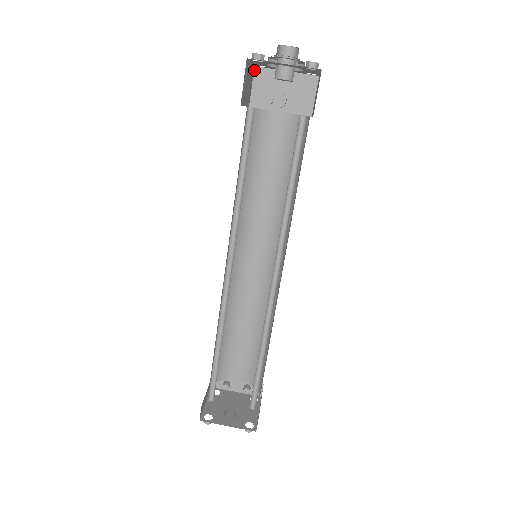
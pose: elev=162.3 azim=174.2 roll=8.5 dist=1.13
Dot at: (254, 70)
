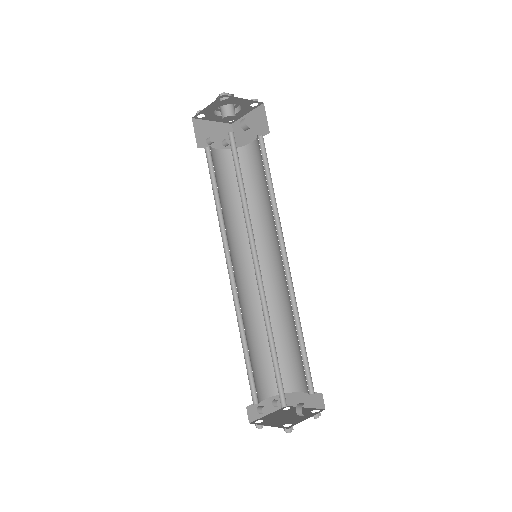
Dot at: (192, 121)
